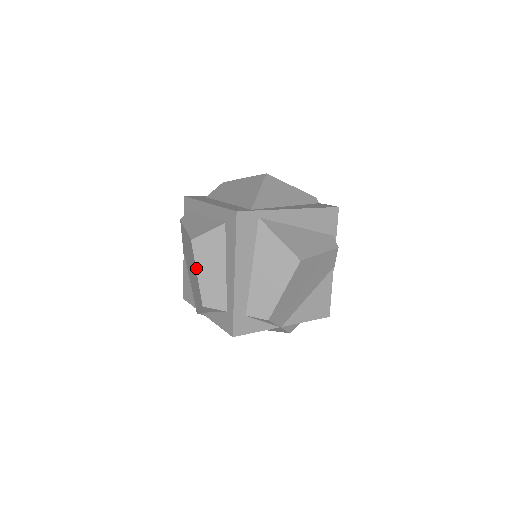
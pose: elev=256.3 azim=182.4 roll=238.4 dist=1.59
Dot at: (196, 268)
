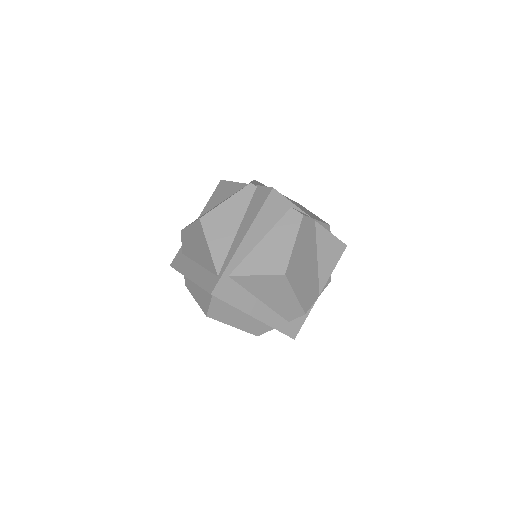
Dot at: occluded
